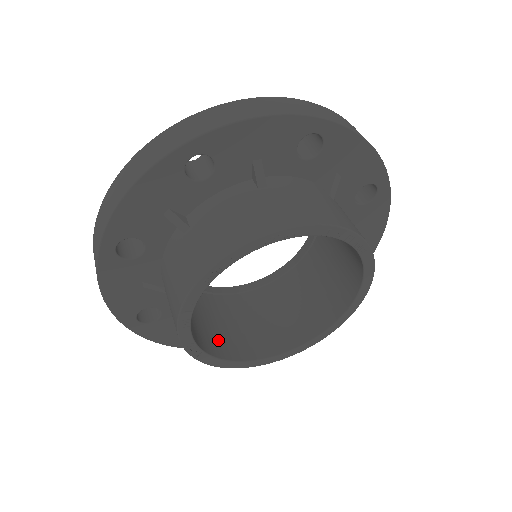
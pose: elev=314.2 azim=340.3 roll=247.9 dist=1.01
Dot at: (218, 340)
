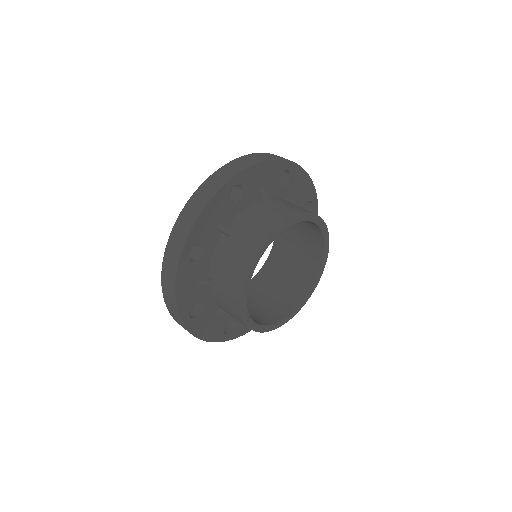
Dot at: occluded
